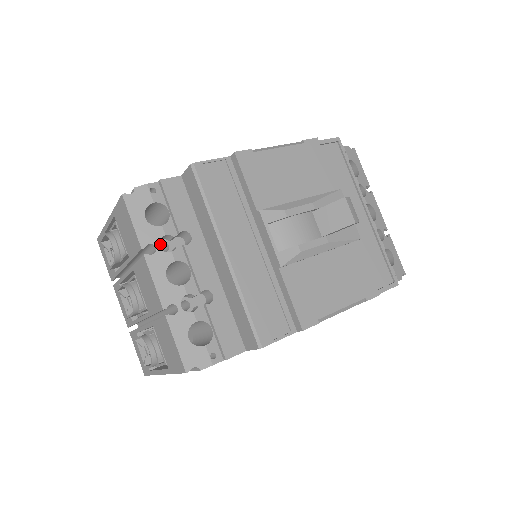
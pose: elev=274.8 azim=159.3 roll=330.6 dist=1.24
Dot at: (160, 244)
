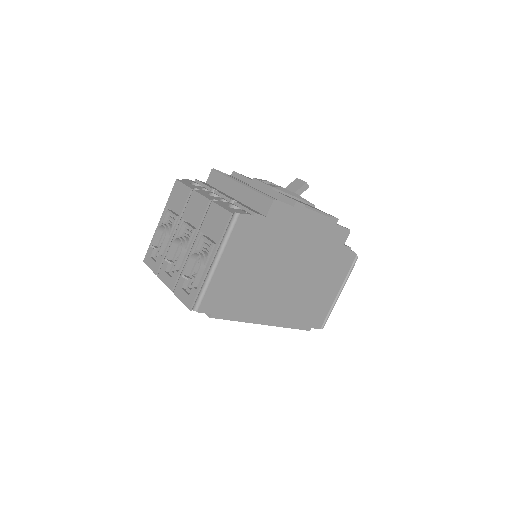
Dot at: occluded
